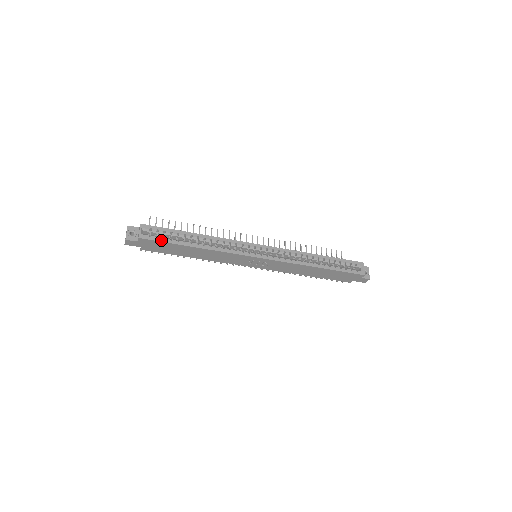
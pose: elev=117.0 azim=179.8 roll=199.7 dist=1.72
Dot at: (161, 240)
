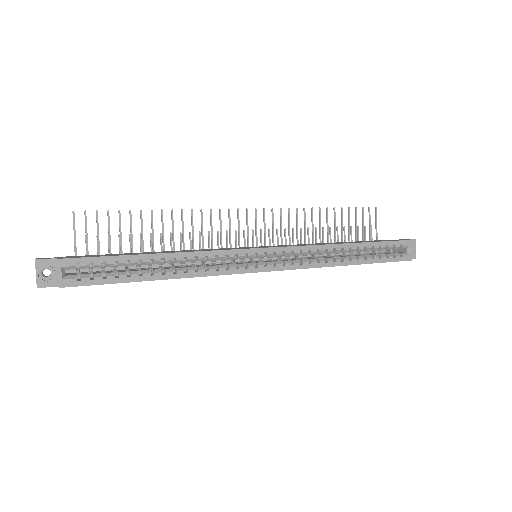
Dot at: (100, 282)
